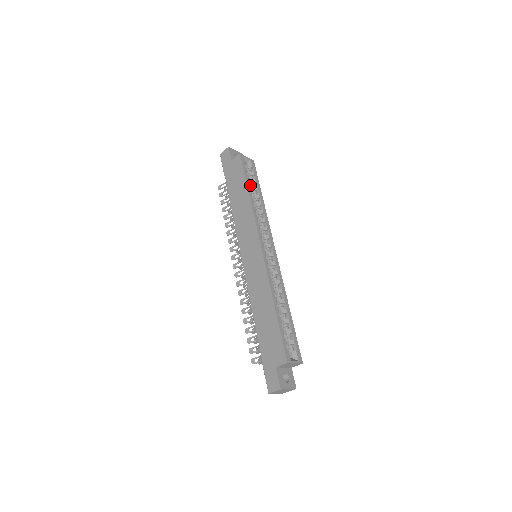
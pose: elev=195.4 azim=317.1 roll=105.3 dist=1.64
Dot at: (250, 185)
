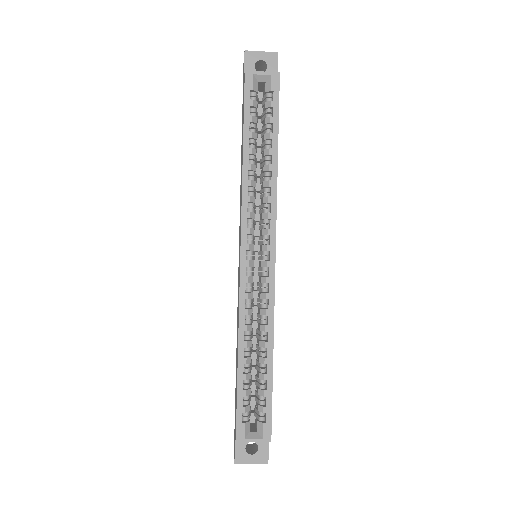
Dot at: (264, 127)
